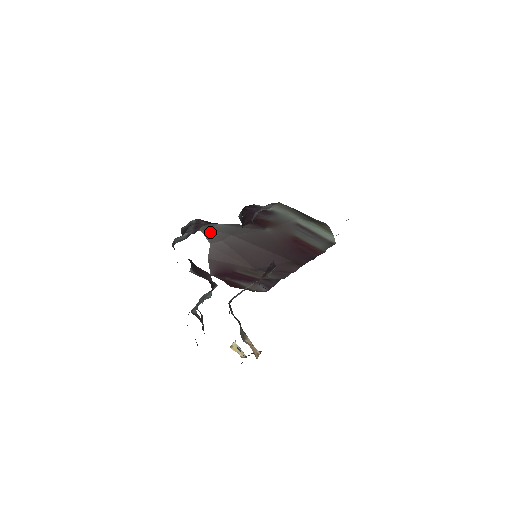
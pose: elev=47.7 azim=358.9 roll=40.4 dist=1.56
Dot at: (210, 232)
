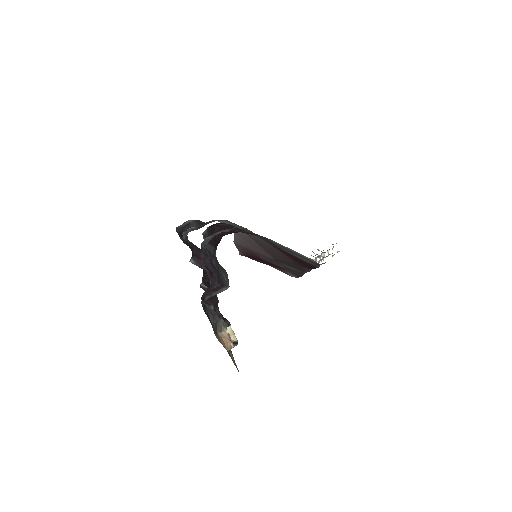
Dot at: (228, 223)
